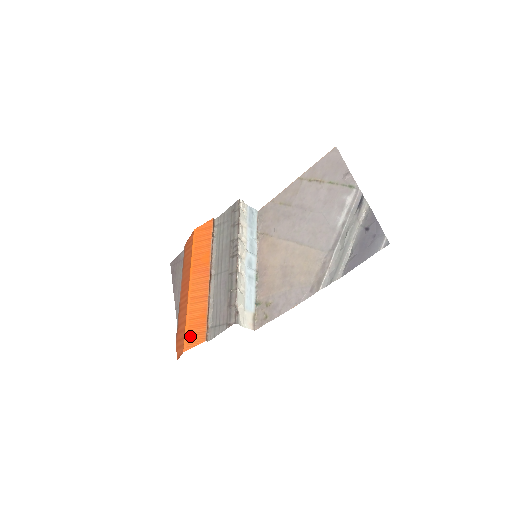
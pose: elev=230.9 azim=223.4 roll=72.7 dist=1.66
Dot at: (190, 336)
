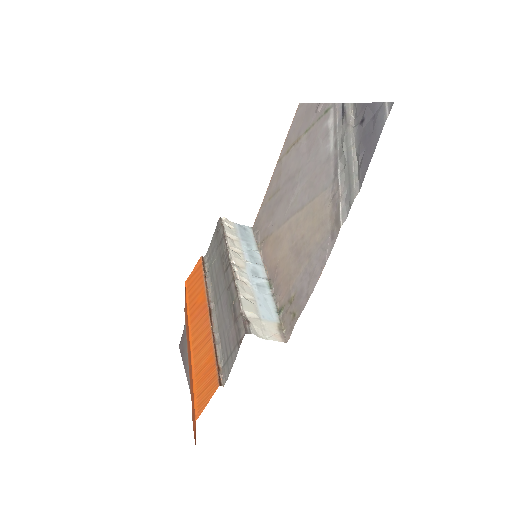
Dot at: (200, 394)
